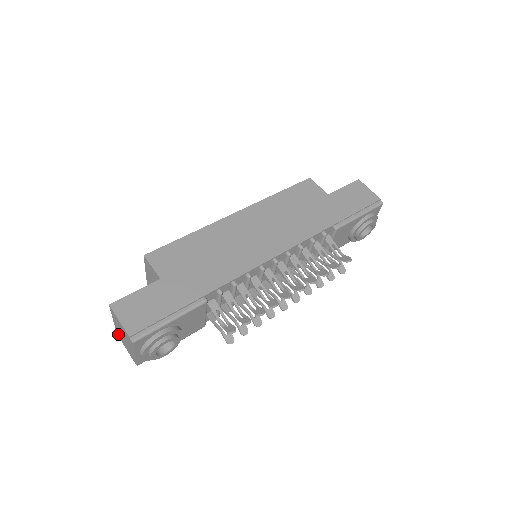
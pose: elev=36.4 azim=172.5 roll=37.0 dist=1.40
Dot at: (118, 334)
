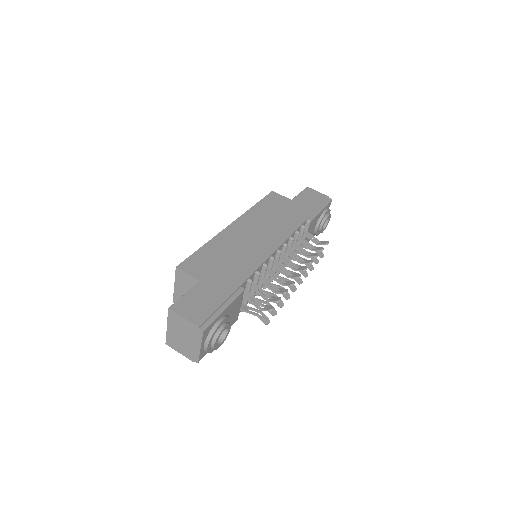
Dot at: (170, 342)
